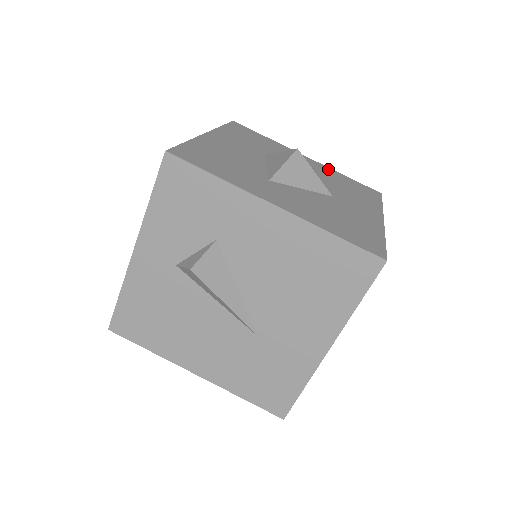
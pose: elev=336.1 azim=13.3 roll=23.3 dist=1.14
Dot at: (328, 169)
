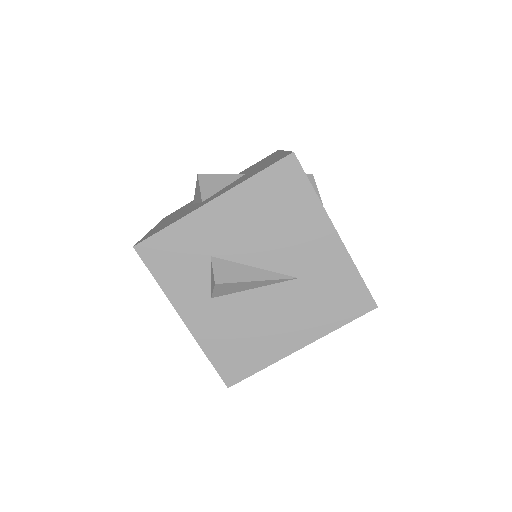
Dot at: occluded
